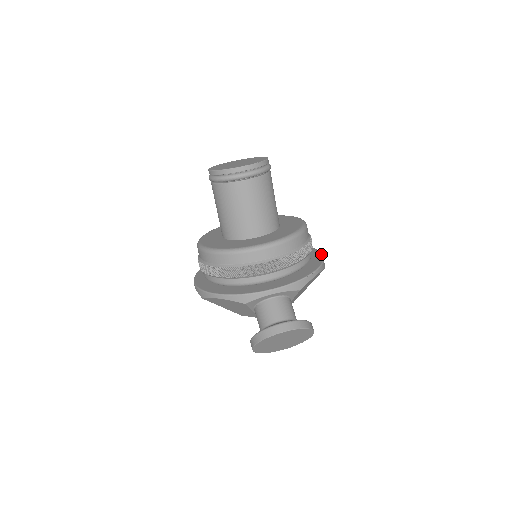
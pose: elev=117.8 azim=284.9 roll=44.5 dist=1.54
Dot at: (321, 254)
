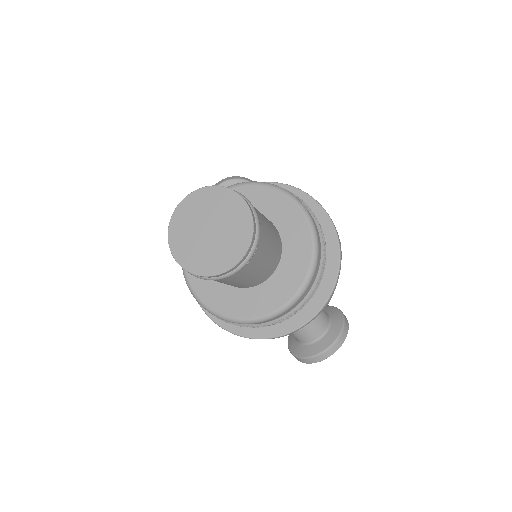
Dot at: (331, 223)
